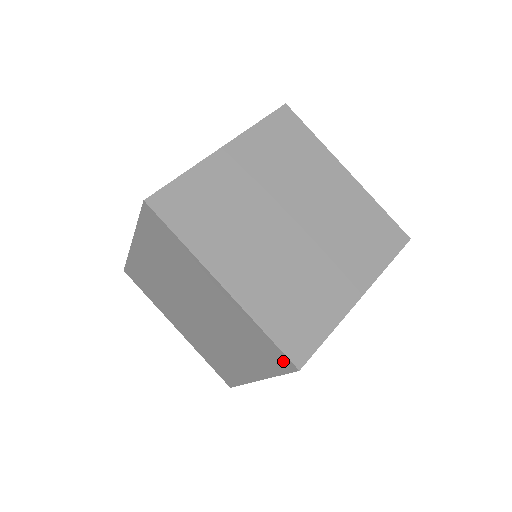
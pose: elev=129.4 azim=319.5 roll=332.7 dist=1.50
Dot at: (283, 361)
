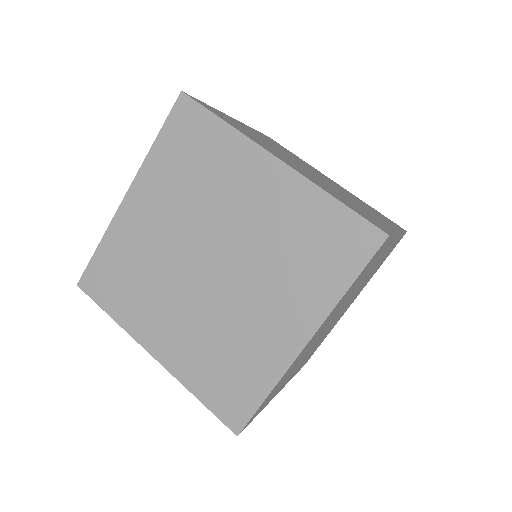
Dot at: (362, 238)
